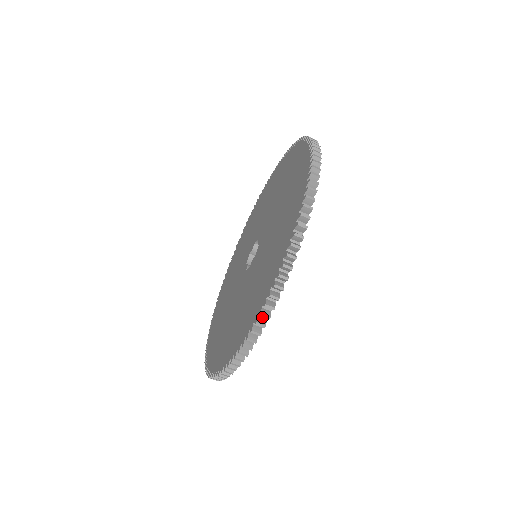
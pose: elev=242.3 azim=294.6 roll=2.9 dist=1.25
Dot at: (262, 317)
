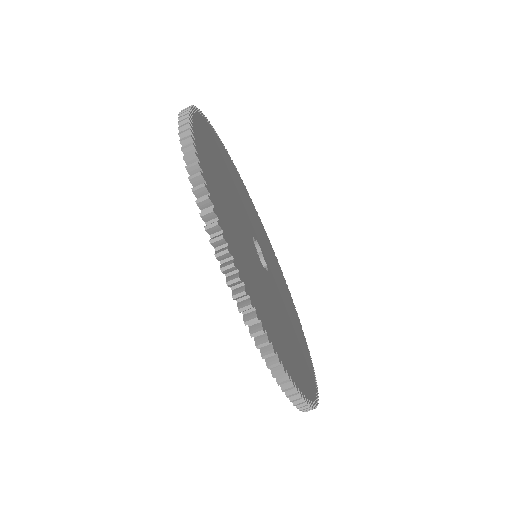
Dot at: (203, 198)
